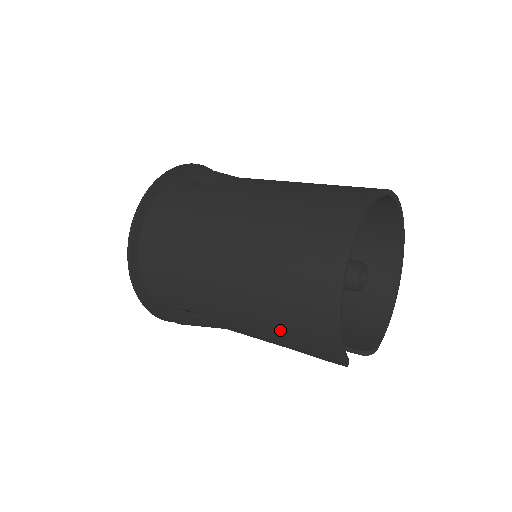
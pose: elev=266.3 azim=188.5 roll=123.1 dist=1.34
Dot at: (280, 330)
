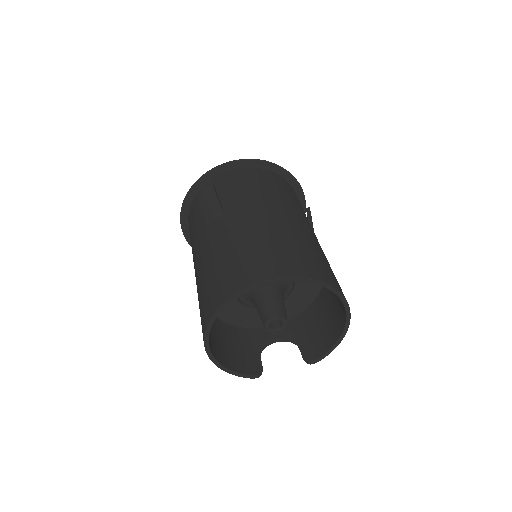
Dot at: occluded
